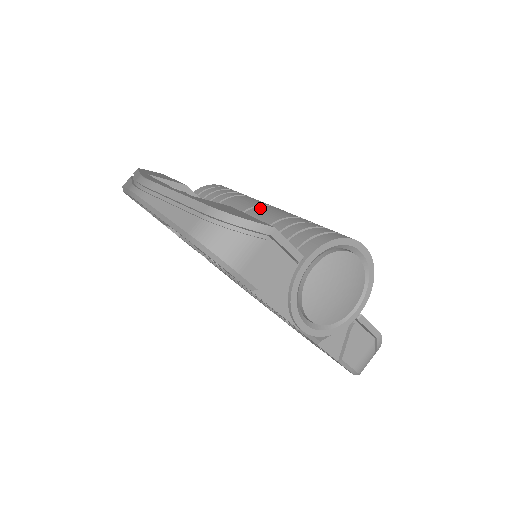
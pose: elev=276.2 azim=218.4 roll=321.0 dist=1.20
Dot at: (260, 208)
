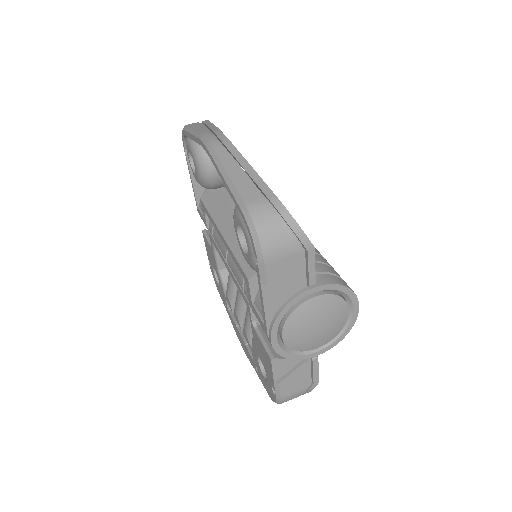
Dot at: occluded
